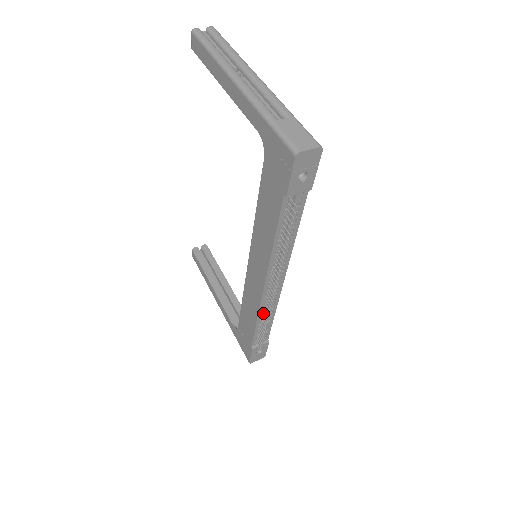
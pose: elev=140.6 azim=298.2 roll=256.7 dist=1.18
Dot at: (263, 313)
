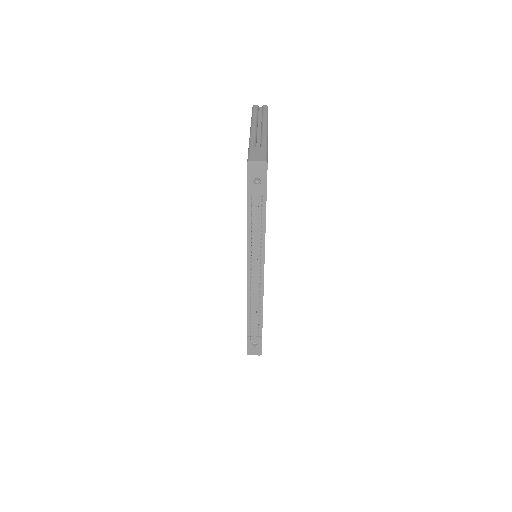
Dot at: (251, 300)
